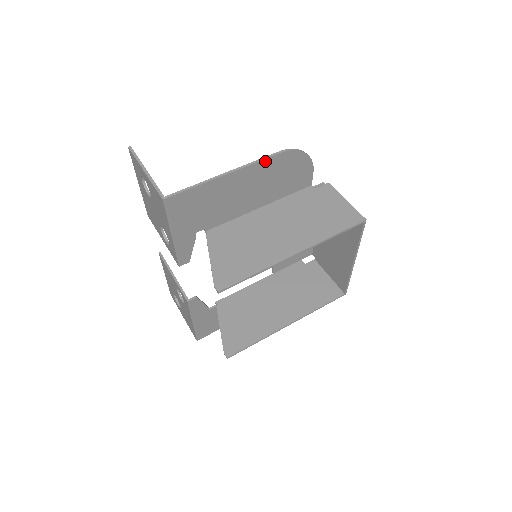
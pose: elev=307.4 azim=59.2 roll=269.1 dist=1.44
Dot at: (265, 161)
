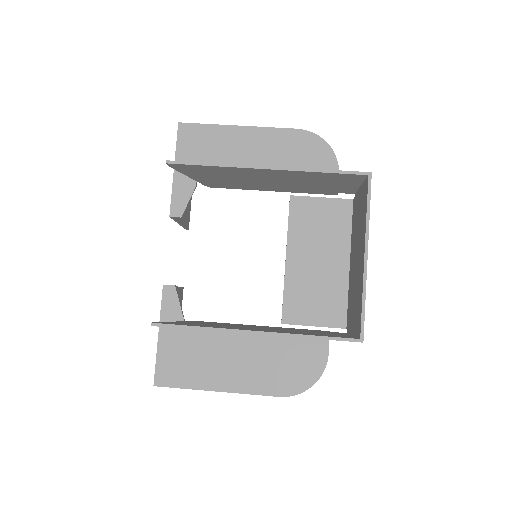
Dot at: (281, 131)
